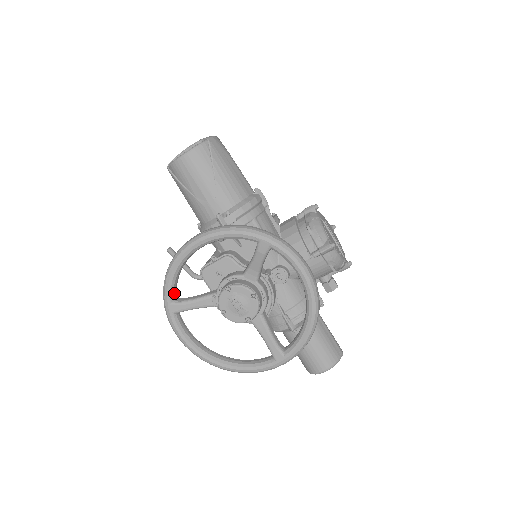
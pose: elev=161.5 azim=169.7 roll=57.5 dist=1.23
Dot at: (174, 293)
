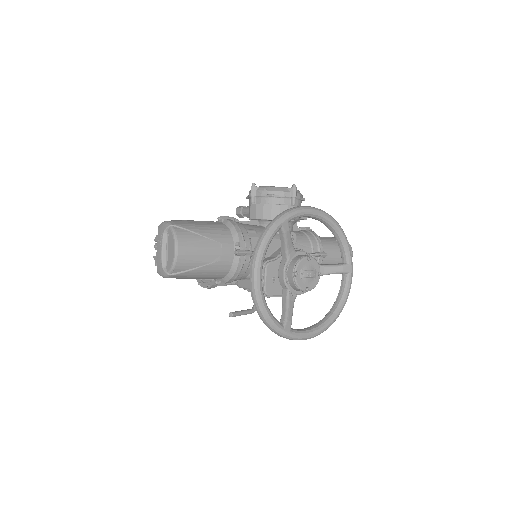
Dot at: (277, 321)
